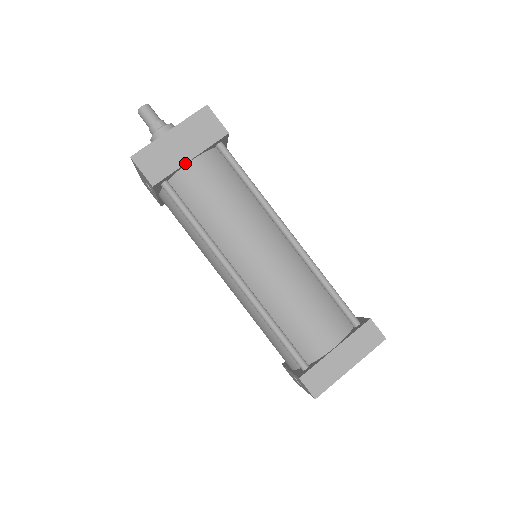
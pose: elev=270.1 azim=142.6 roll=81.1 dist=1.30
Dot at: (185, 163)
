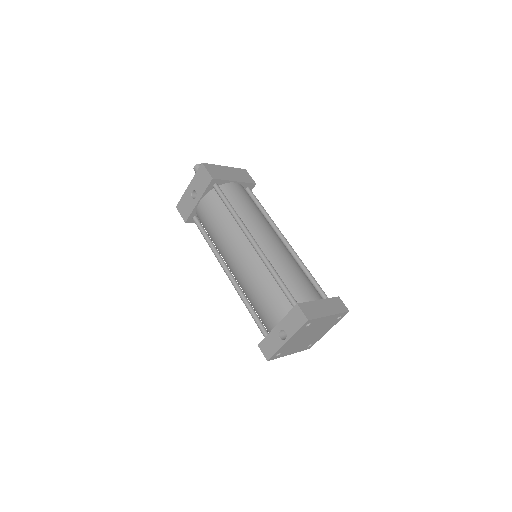
Dot at: (232, 181)
